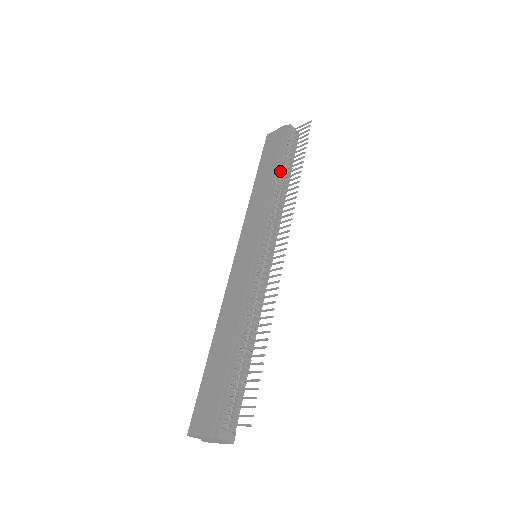
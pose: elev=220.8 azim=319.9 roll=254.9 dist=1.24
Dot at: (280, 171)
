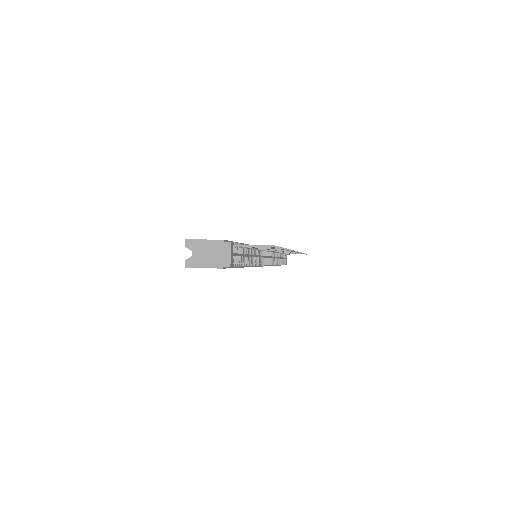
Dot at: occluded
